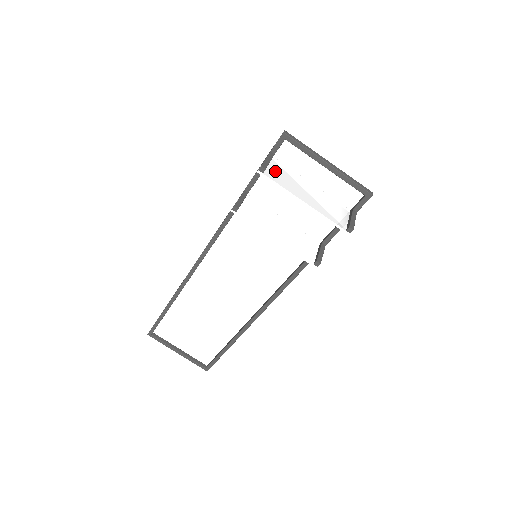
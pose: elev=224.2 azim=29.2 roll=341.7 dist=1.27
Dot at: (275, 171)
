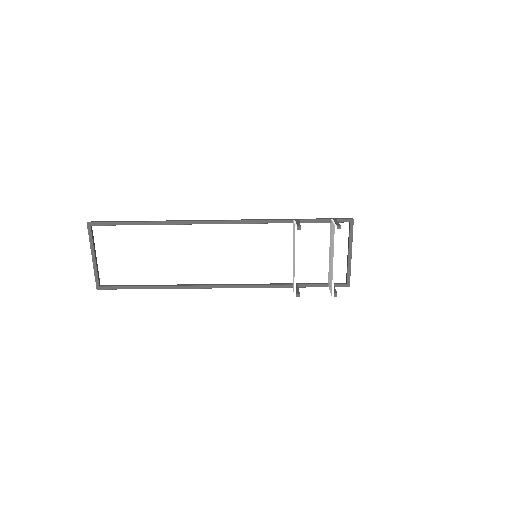
Dot at: occluded
